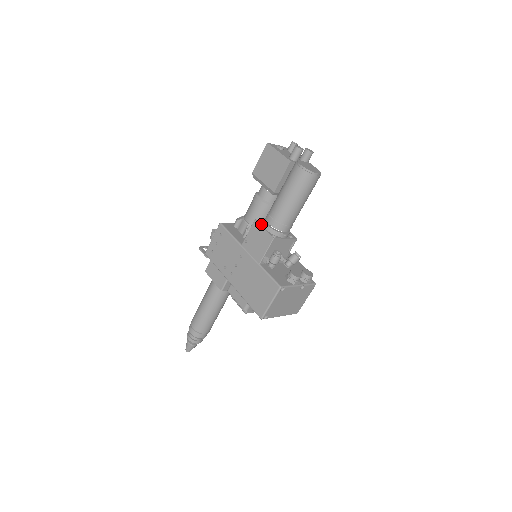
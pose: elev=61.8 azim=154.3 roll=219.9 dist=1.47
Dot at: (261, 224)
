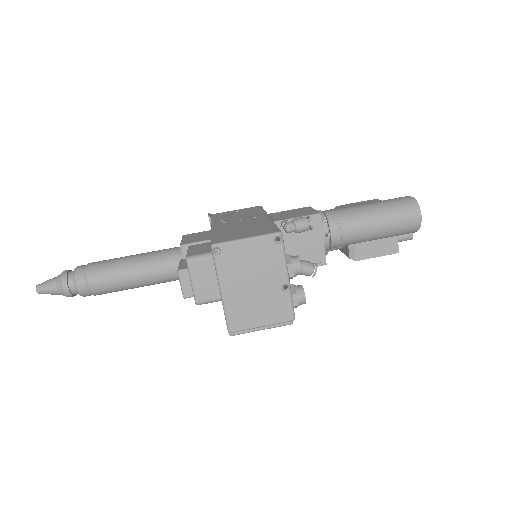
Dot at: occluded
